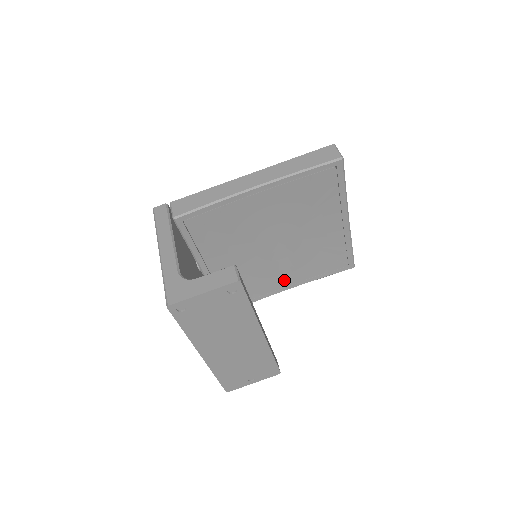
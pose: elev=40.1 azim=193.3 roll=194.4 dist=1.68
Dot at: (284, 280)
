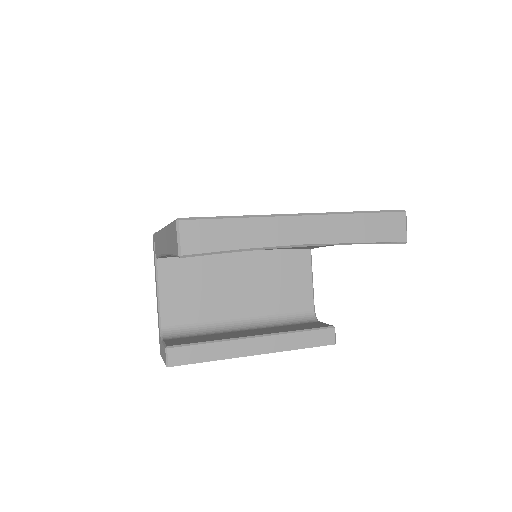
Dot at: occluded
